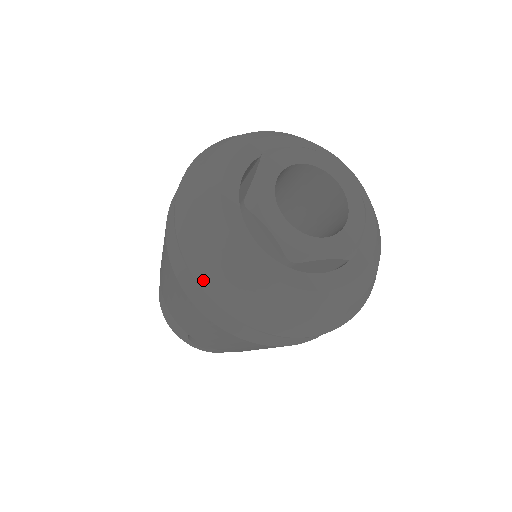
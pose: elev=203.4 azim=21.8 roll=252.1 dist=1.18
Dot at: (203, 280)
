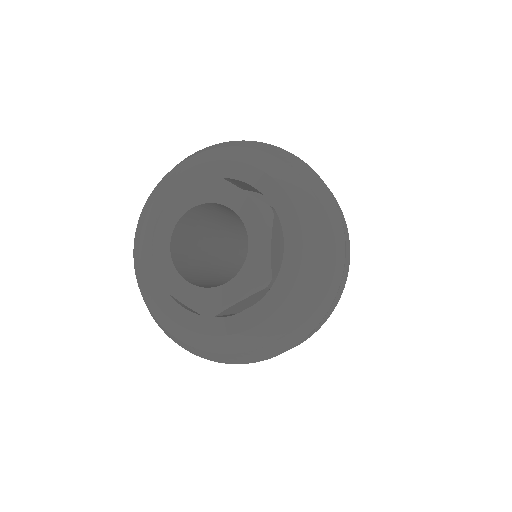
Dot at: occluded
